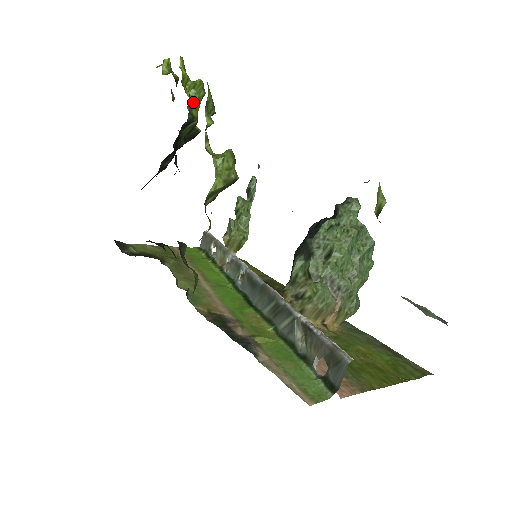
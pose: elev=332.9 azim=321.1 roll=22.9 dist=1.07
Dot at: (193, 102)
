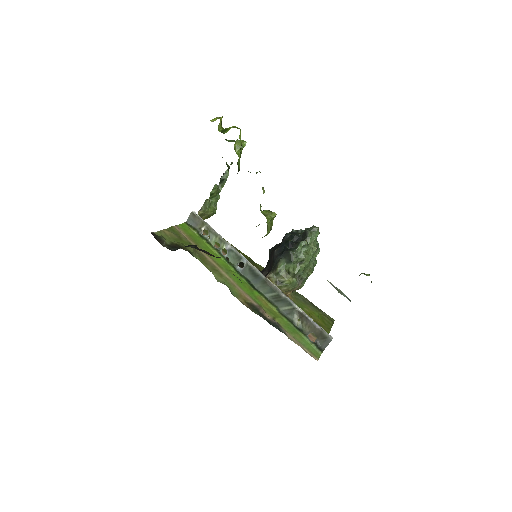
Dot at: (239, 159)
